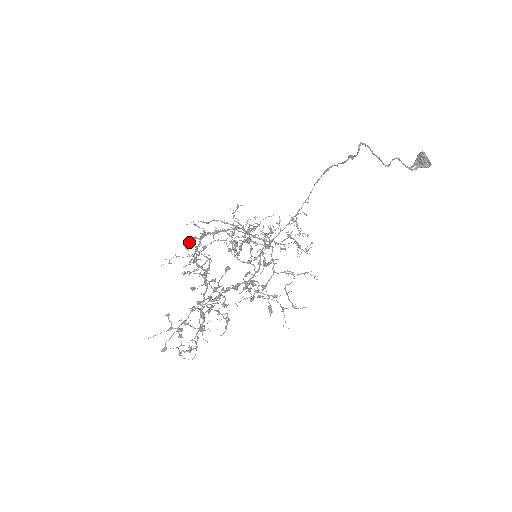
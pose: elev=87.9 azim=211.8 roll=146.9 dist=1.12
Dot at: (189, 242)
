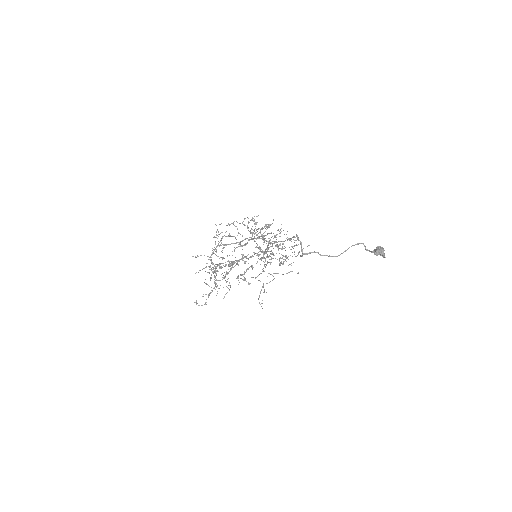
Dot at: (217, 235)
